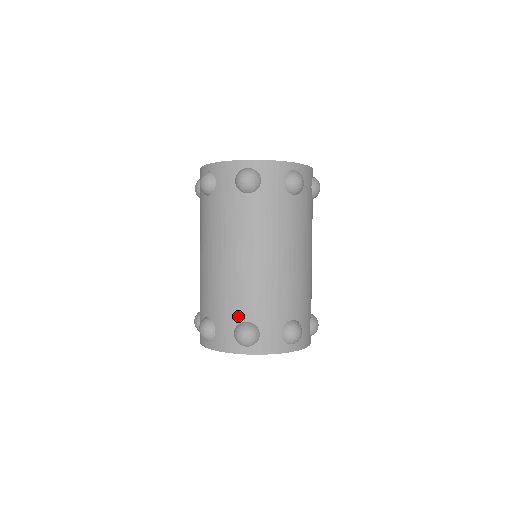
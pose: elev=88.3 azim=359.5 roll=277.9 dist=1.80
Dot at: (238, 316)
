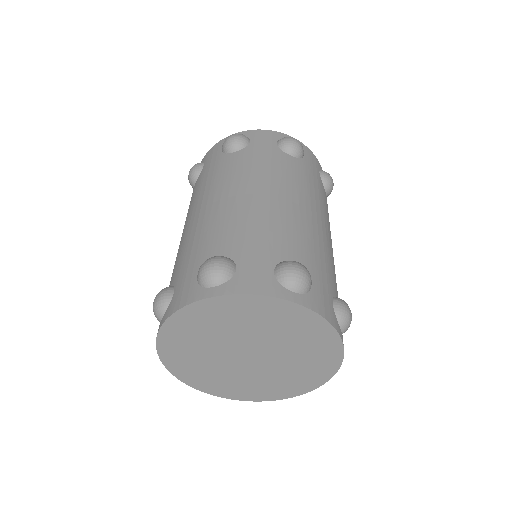
Dot at: occluded
